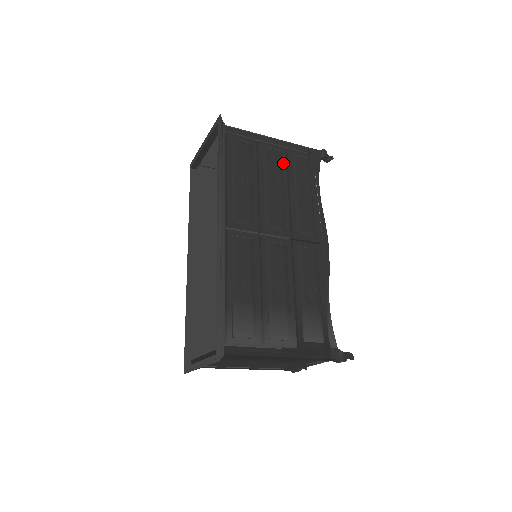
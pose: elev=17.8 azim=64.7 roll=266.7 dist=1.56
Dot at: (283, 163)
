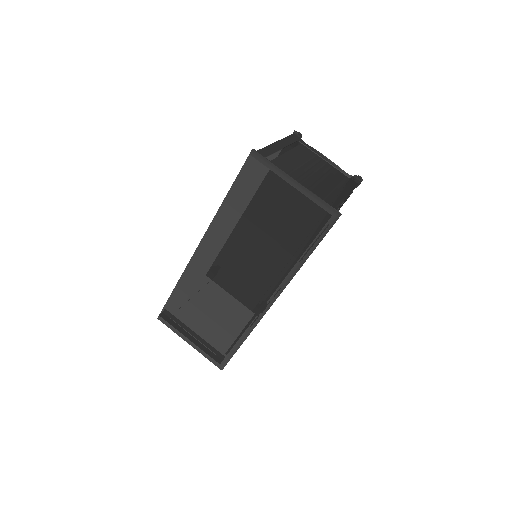
Dot at: occluded
